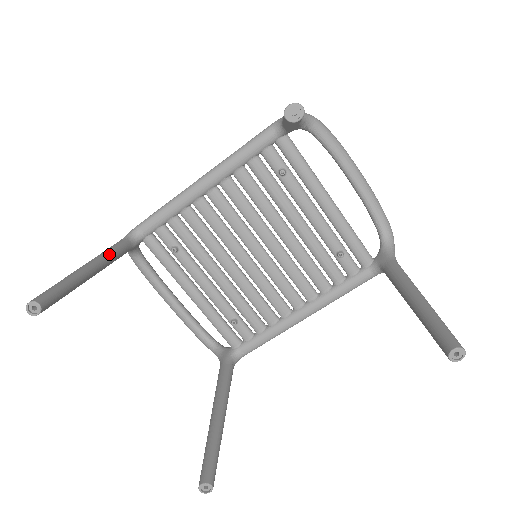
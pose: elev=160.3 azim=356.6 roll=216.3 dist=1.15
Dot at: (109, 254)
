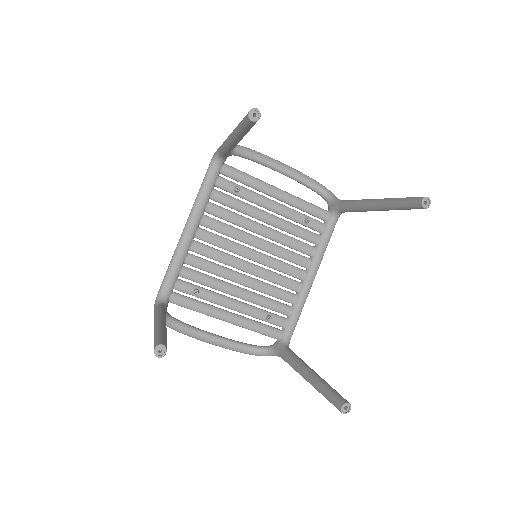
Dot at: (161, 313)
